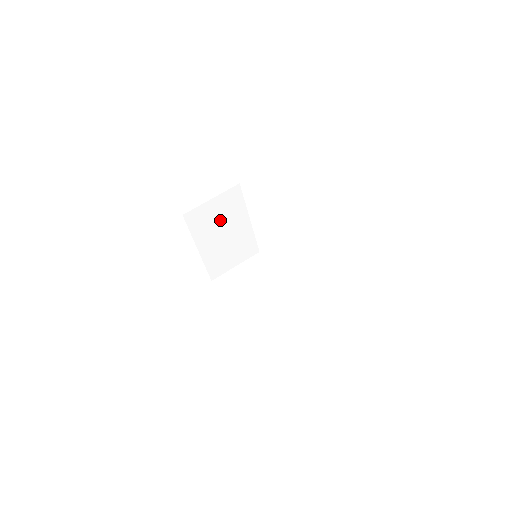
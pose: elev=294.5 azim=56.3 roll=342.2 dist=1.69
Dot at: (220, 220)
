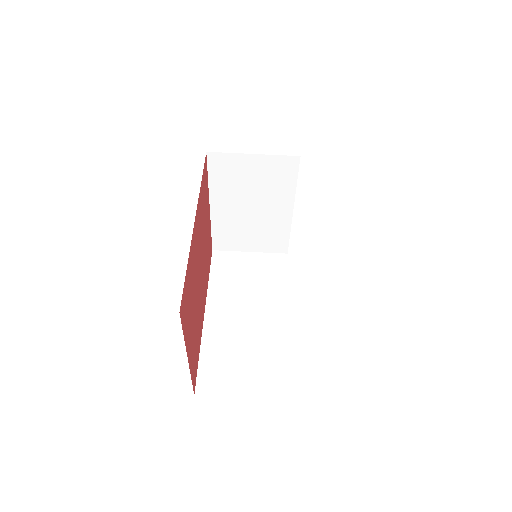
Dot at: (254, 187)
